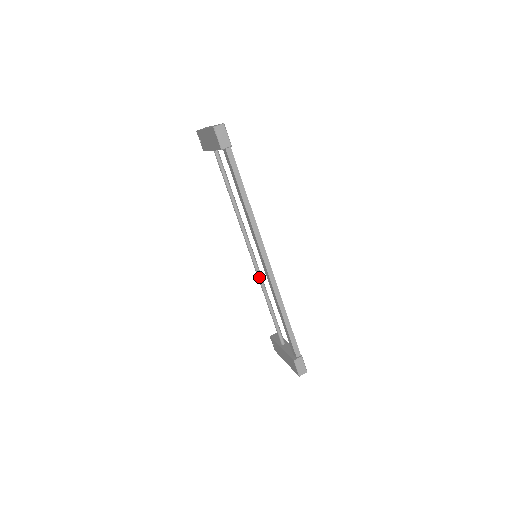
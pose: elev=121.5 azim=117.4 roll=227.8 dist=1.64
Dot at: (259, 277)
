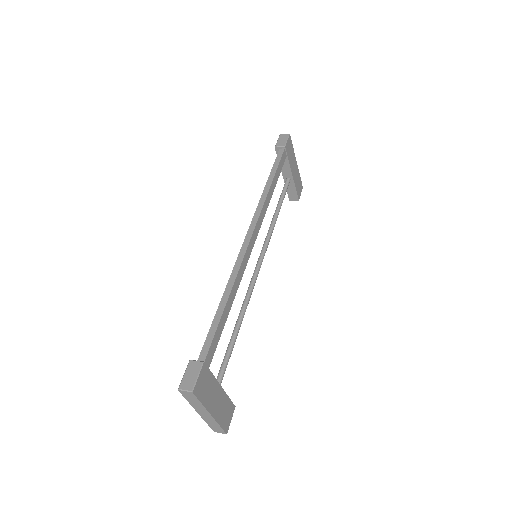
Dot at: (248, 288)
